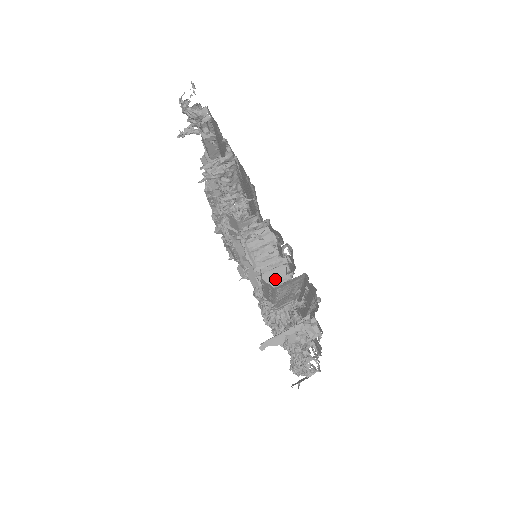
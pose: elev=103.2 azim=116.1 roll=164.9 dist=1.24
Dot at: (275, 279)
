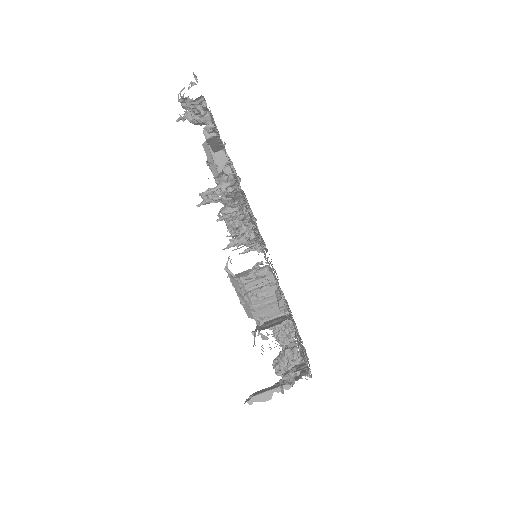
Dot at: (271, 313)
